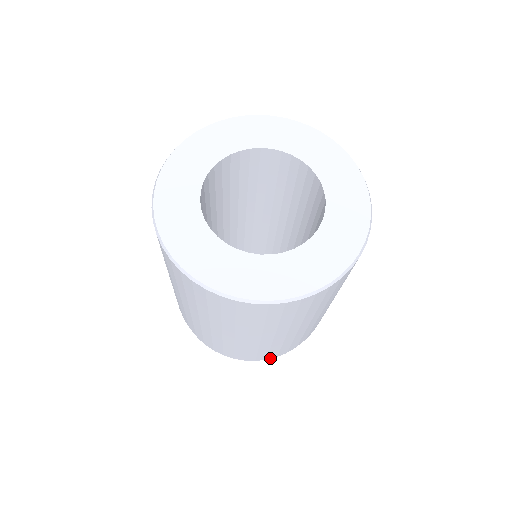
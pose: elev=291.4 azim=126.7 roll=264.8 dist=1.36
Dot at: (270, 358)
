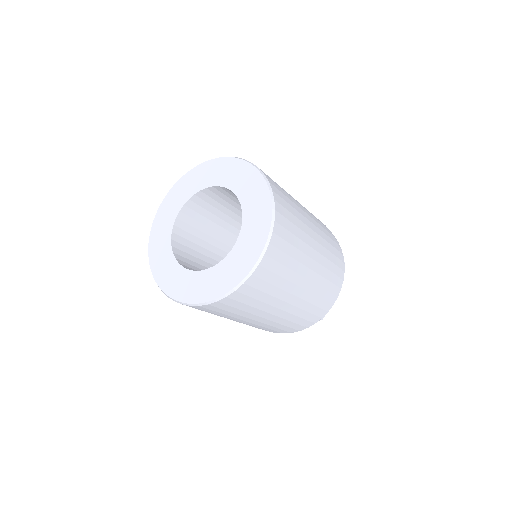
Dot at: (311, 325)
